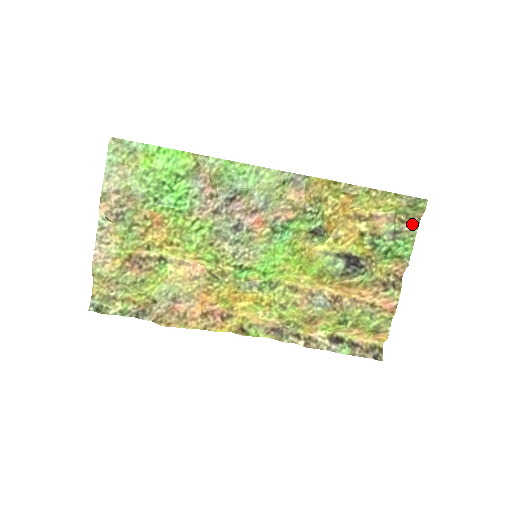
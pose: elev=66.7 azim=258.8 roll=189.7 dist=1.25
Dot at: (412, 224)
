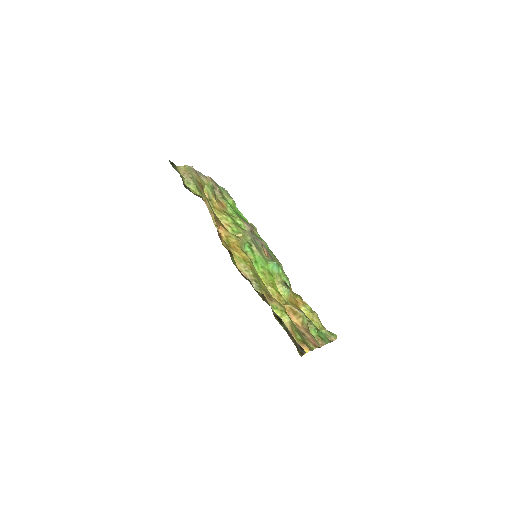
Dot at: occluded
